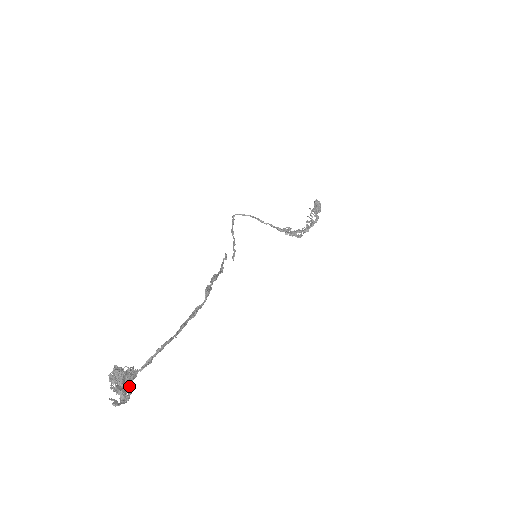
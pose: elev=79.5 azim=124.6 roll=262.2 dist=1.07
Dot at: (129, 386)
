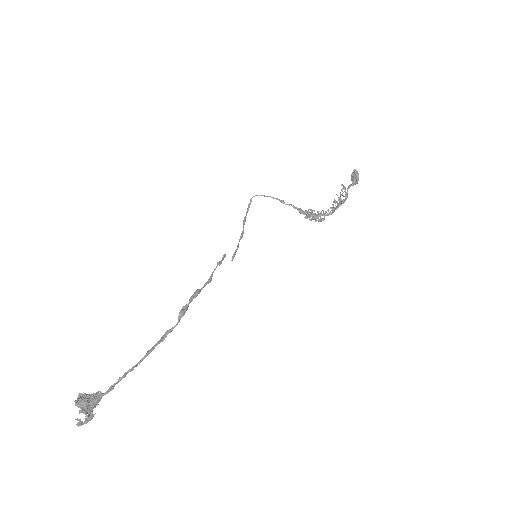
Dot at: (95, 406)
